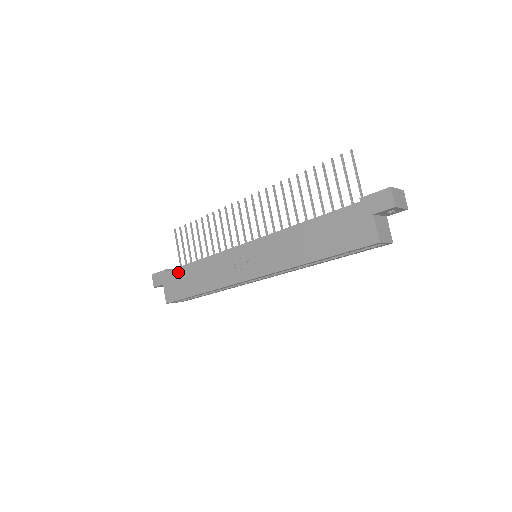
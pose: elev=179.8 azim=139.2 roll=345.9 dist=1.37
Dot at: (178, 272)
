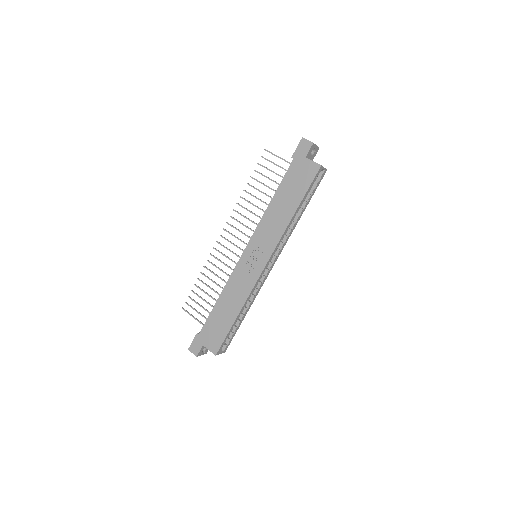
Dot at: (209, 322)
